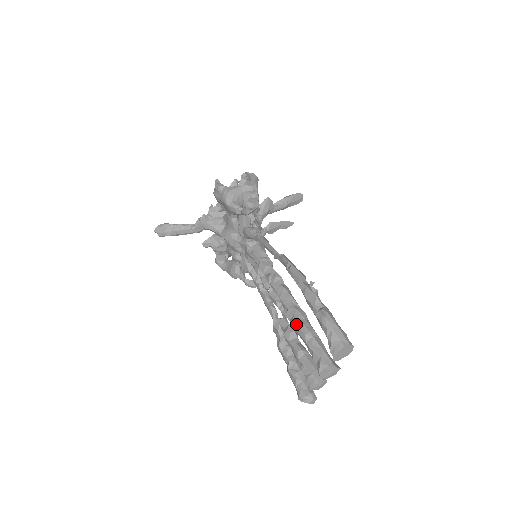
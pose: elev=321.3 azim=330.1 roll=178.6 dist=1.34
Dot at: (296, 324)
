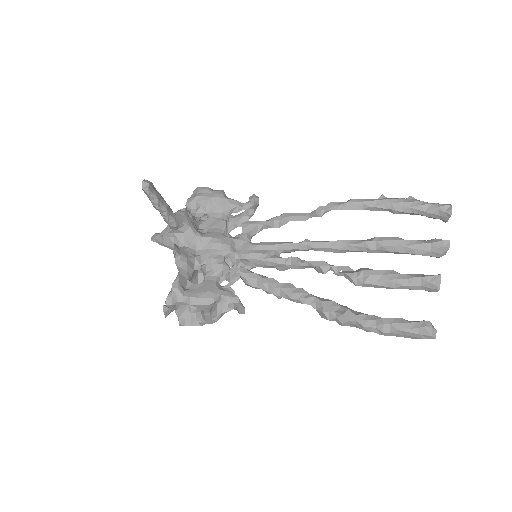
Dot at: occluded
